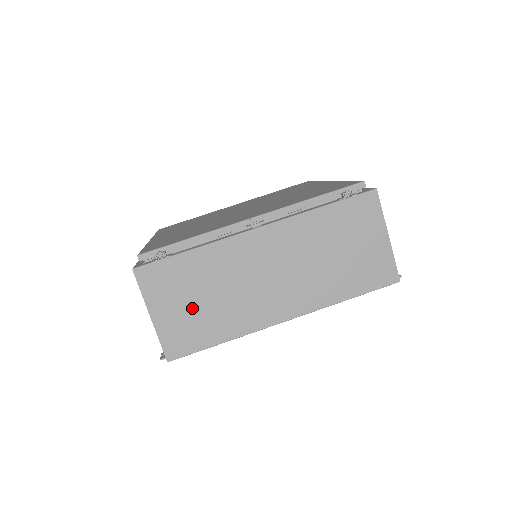
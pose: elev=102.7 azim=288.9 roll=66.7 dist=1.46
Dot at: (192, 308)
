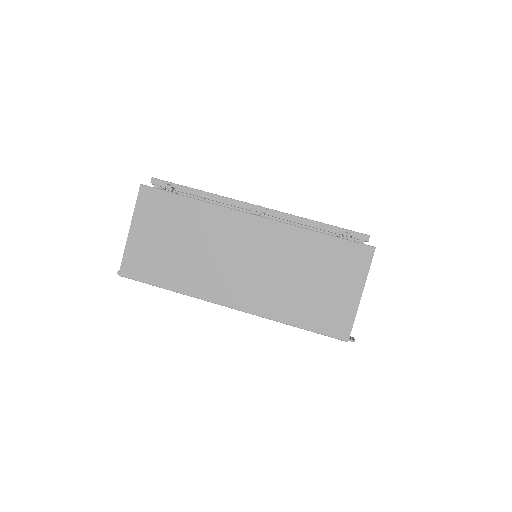
Dot at: (164, 245)
